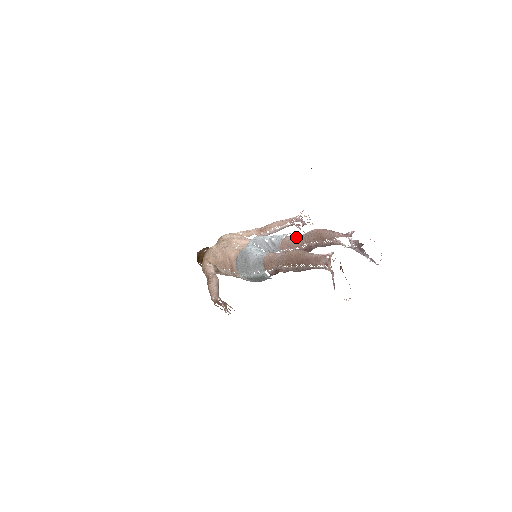
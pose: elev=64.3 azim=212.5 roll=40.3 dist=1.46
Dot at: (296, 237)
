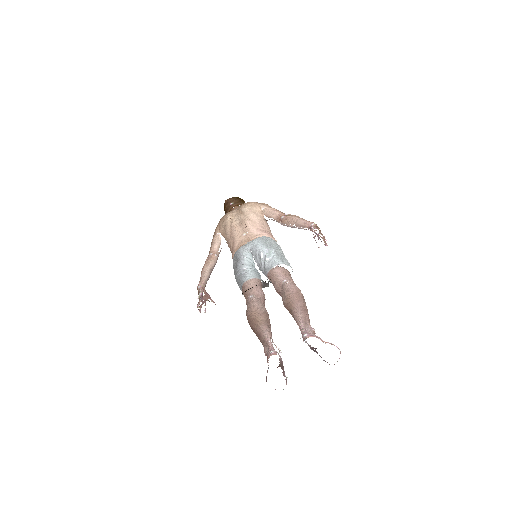
Dot at: (281, 278)
